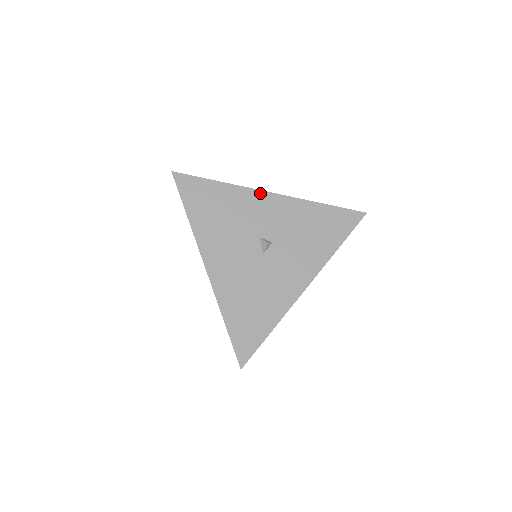
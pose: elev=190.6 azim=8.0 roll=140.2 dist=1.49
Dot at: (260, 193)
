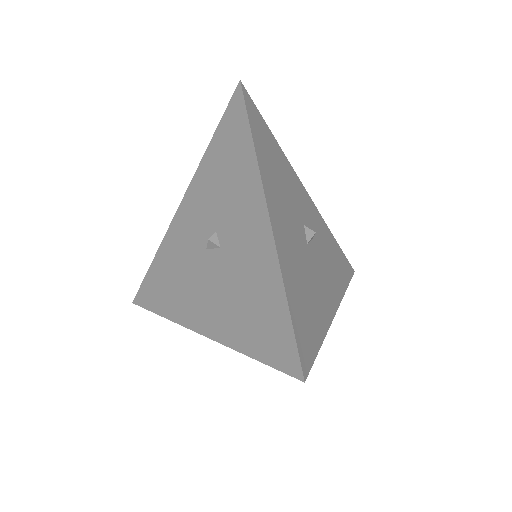
Dot at: (300, 182)
